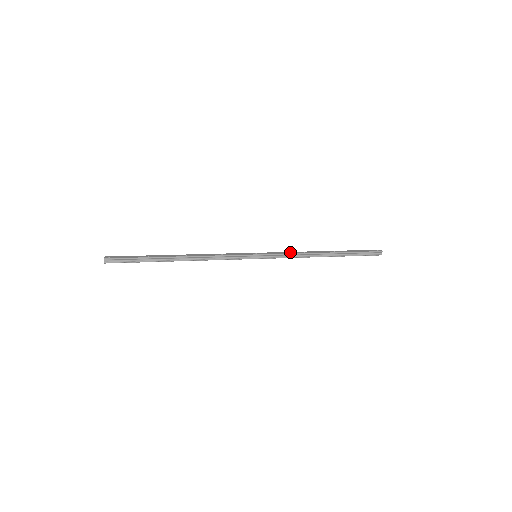
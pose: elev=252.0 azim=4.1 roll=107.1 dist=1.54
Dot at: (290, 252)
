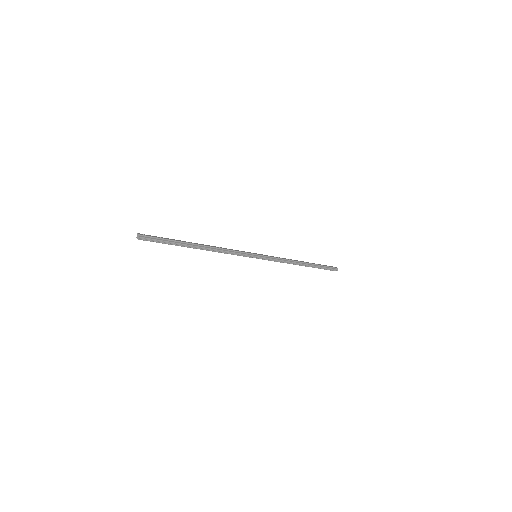
Dot at: (279, 257)
